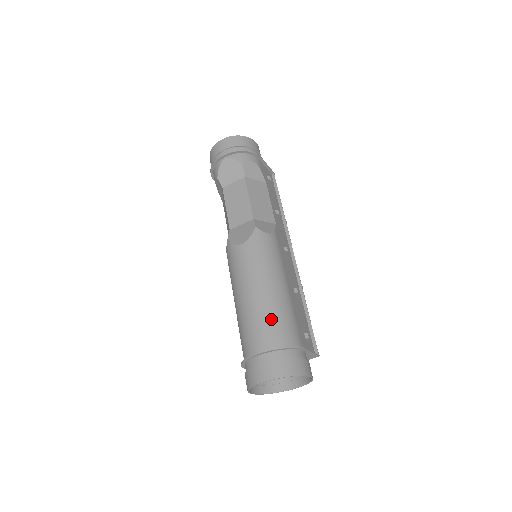
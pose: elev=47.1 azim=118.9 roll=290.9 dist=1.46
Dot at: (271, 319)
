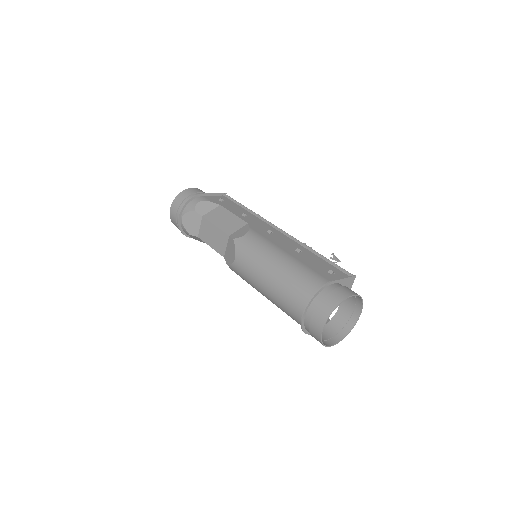
Dot at: (291, 285)
